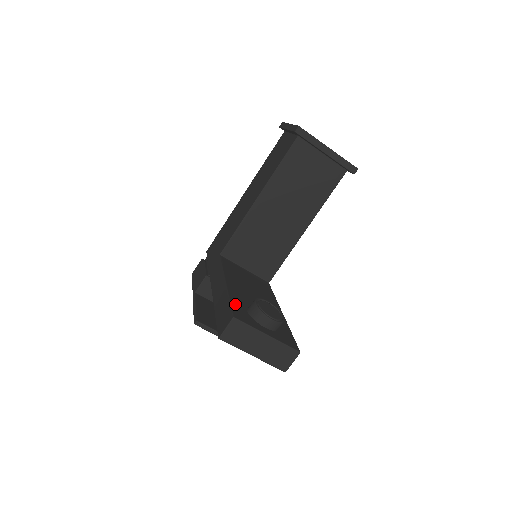
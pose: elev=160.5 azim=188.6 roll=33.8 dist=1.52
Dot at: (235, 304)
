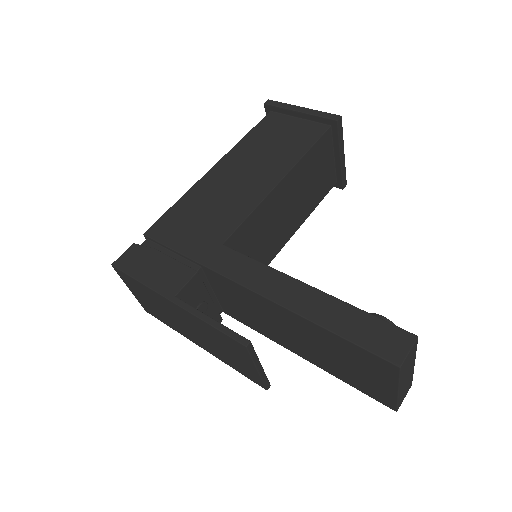
Dot at: (373, 319)
